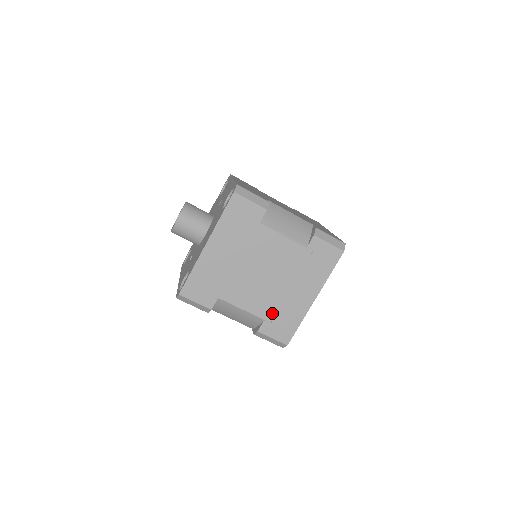
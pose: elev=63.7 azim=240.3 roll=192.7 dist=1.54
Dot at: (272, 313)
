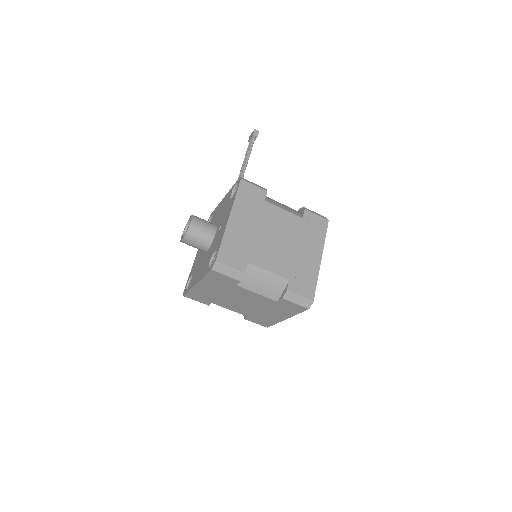
Dot at: (254, 316)
